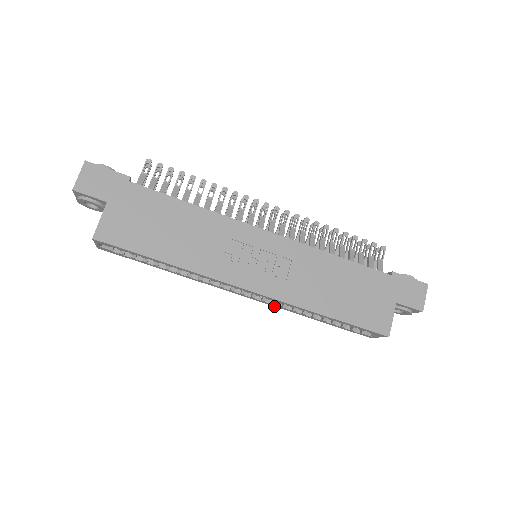
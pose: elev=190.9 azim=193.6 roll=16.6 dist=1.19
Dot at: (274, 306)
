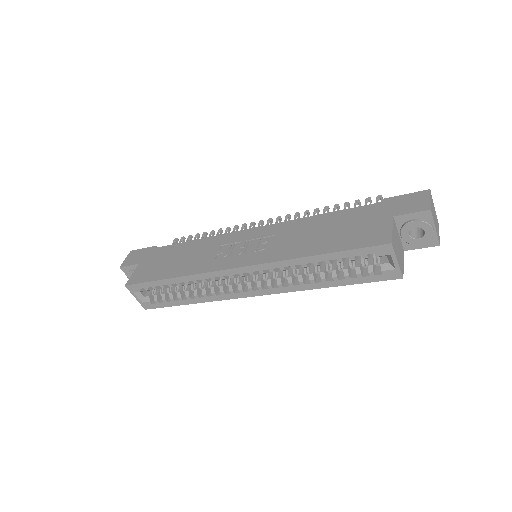
Dot at: (287, 292)
